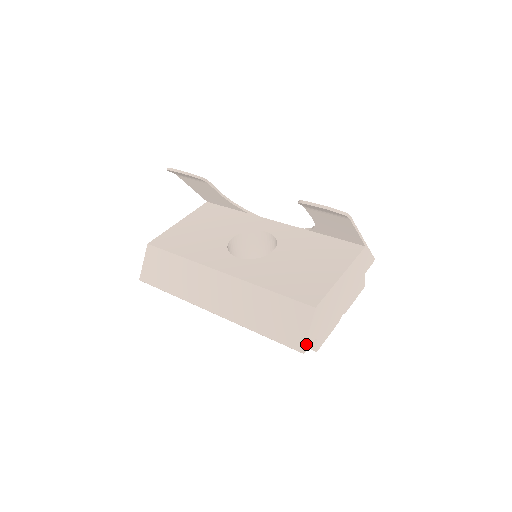
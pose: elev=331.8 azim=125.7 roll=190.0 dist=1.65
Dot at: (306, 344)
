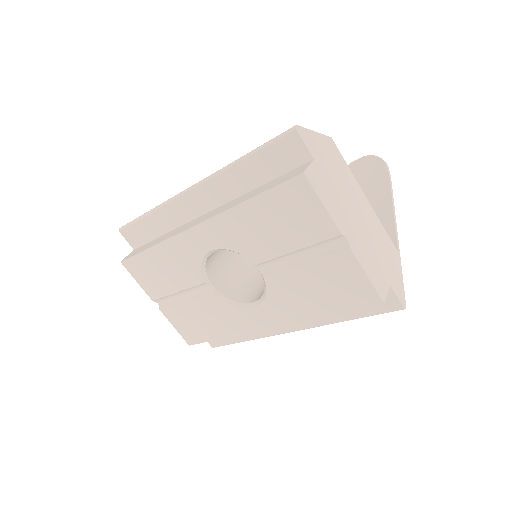
Dot at: (303, 131)
